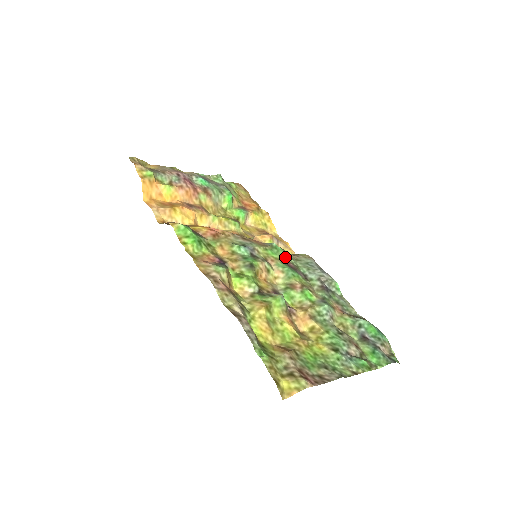
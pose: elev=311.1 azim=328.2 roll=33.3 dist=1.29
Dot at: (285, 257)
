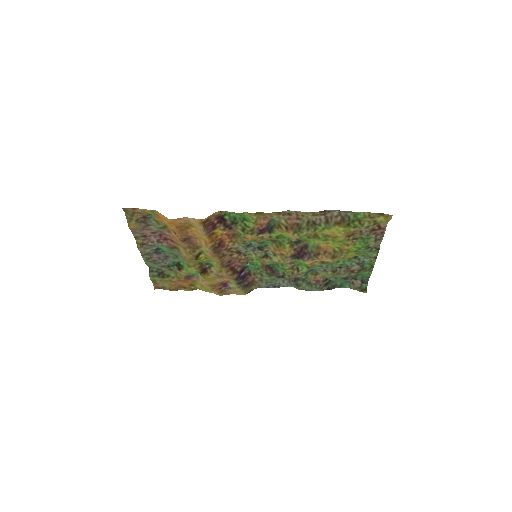
Dot at: (261, 269)
